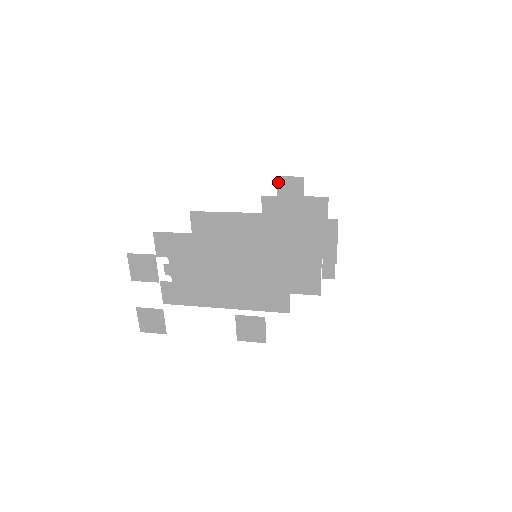
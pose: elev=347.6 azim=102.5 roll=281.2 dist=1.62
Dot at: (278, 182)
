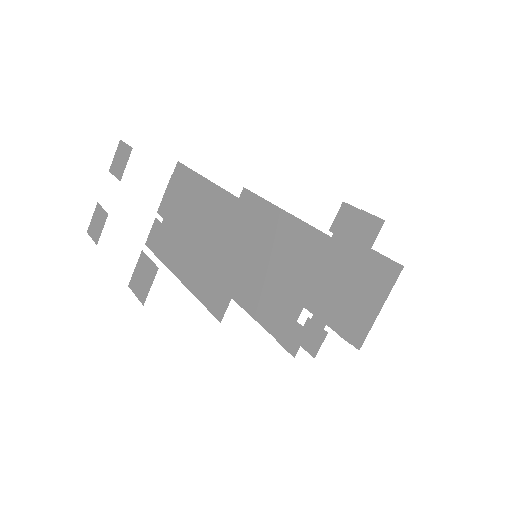
Dot at: (344, 202)
